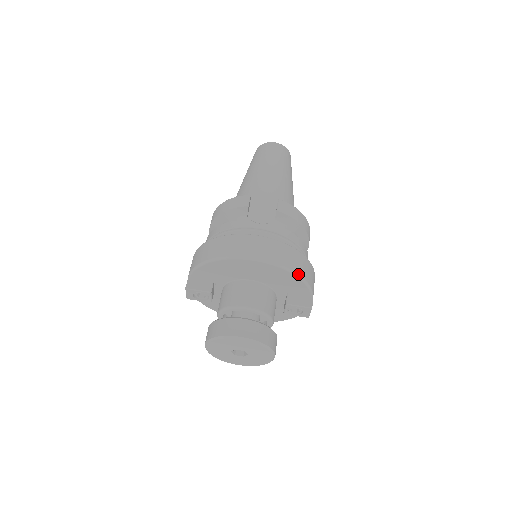
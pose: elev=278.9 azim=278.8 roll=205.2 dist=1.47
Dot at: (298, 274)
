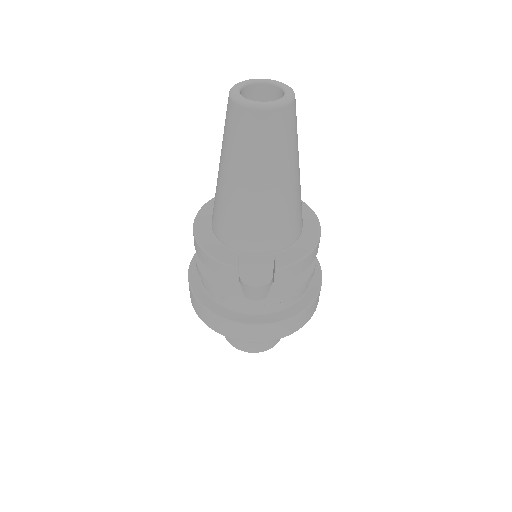
Dot at: occluded
